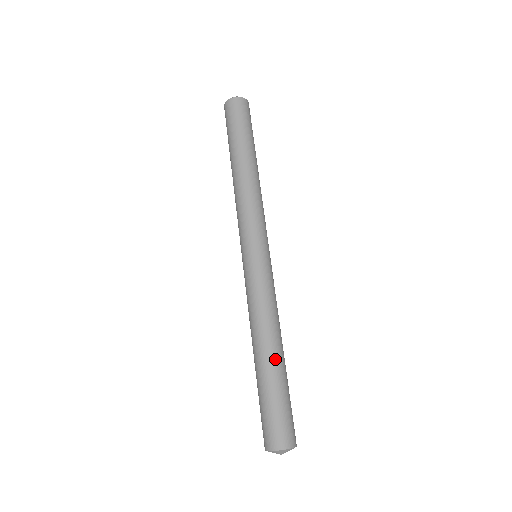
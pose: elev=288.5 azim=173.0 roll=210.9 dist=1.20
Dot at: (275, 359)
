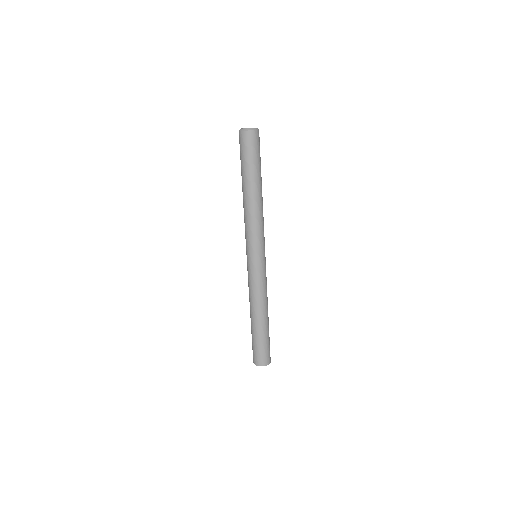
Dot at: (267, 321)
